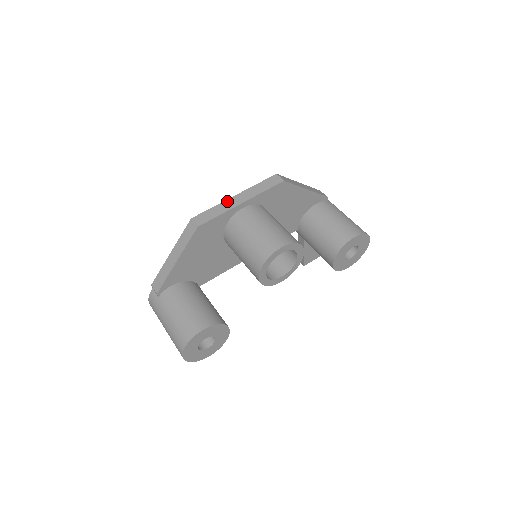
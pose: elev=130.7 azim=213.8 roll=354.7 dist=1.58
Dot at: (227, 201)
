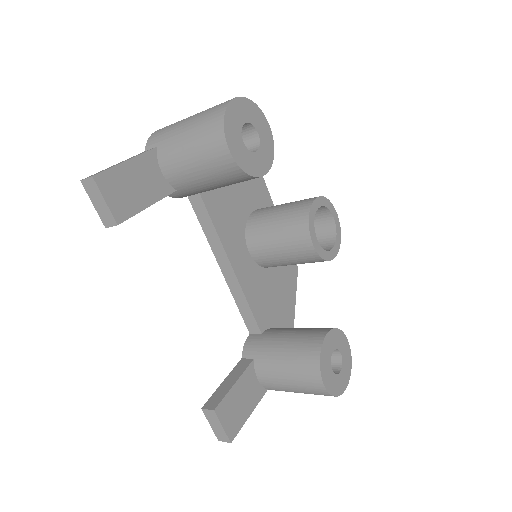
Dot at: occluded
